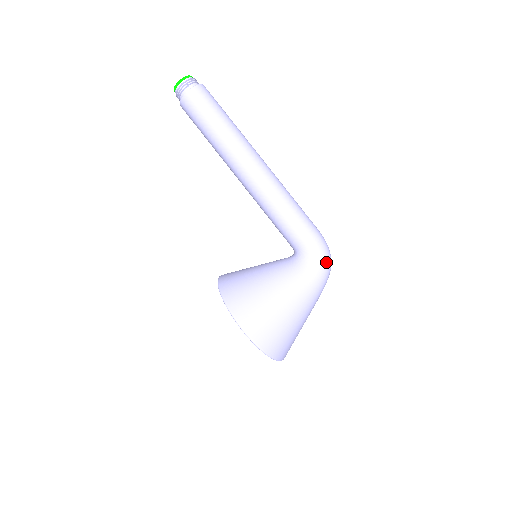
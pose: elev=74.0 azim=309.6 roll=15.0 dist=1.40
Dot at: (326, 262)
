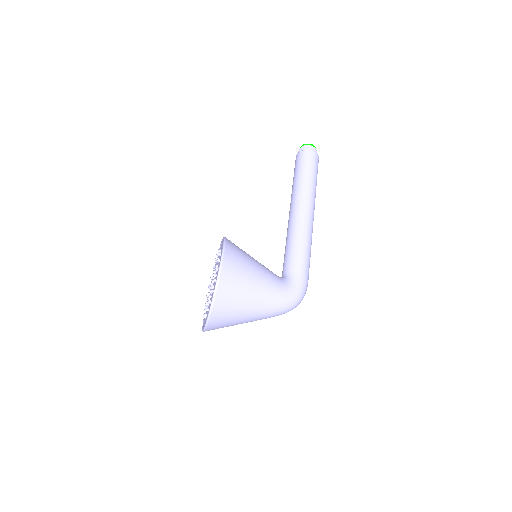
Dot at: (298, 299)
